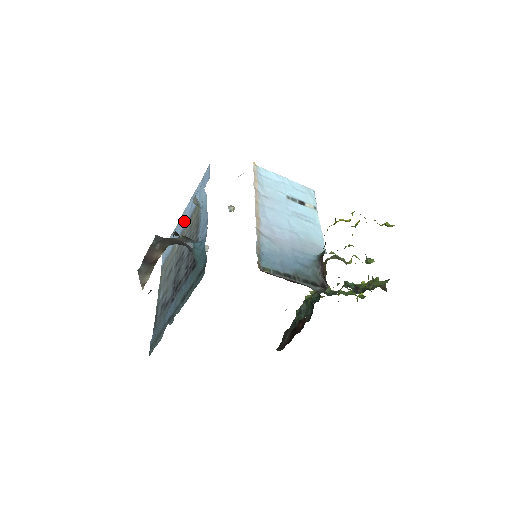
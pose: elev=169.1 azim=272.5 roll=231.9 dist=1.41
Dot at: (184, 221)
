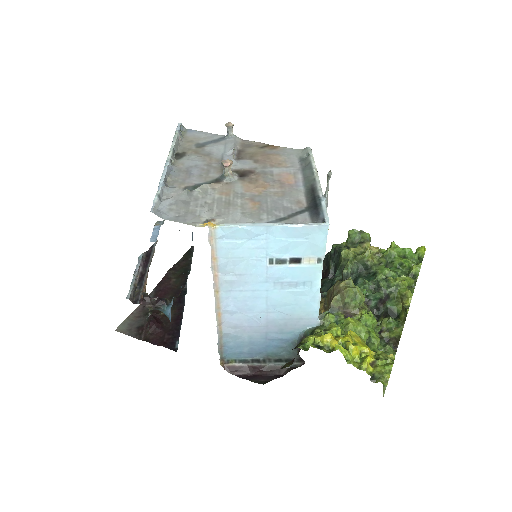
Dot at: occluded
